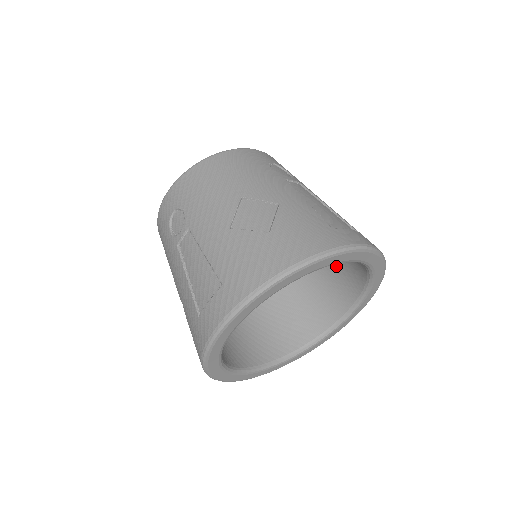
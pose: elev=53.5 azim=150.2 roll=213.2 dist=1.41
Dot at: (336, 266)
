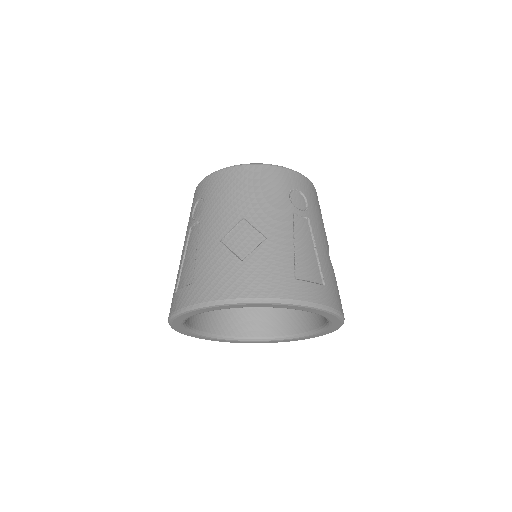
Dot at: occluded
